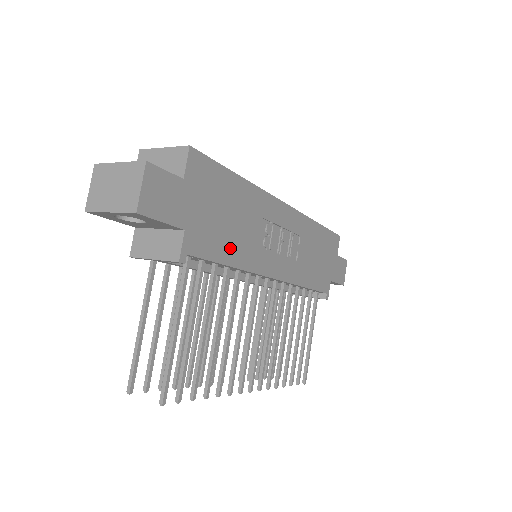
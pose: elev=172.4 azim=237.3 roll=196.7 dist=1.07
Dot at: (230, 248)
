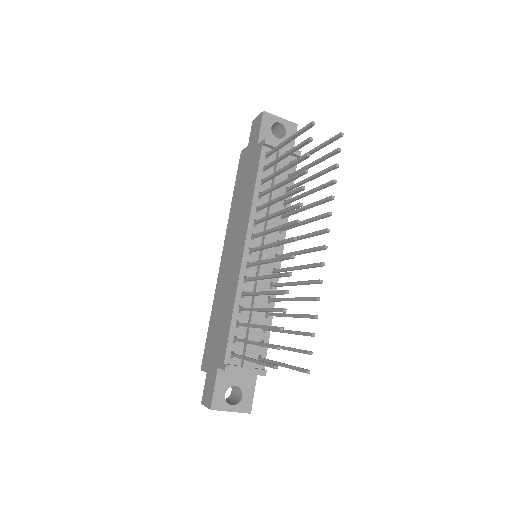
Dot at: occluded
